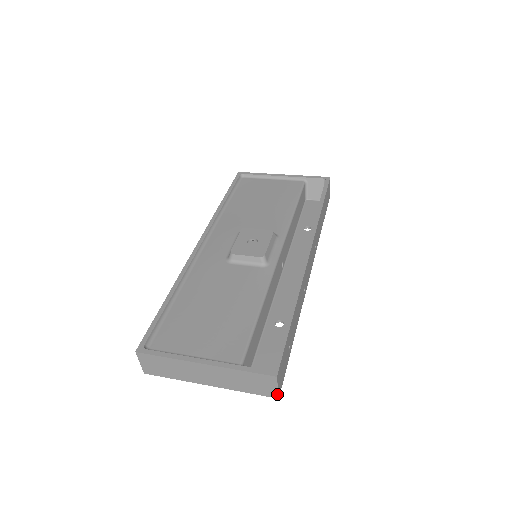
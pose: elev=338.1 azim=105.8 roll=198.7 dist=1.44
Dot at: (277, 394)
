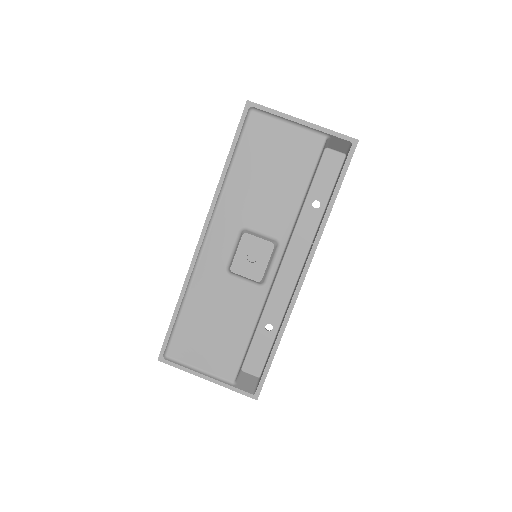
Dot at: occluded
